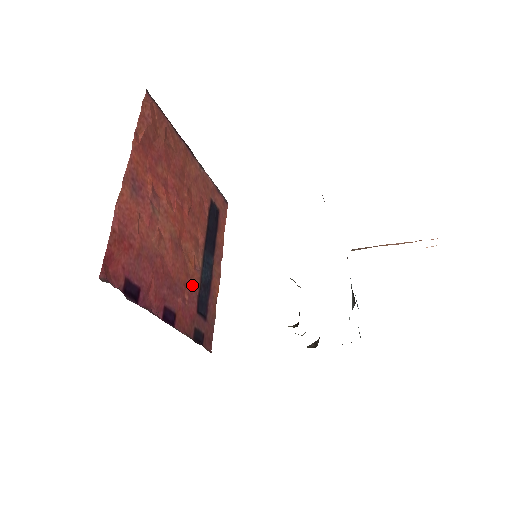
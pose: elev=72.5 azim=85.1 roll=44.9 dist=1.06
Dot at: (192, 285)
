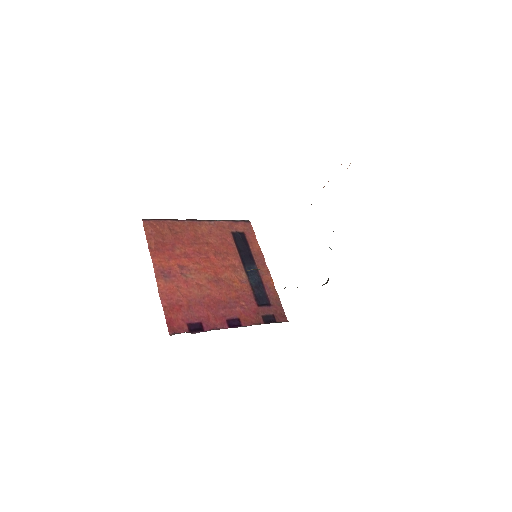
Dot at: (244, 294)
